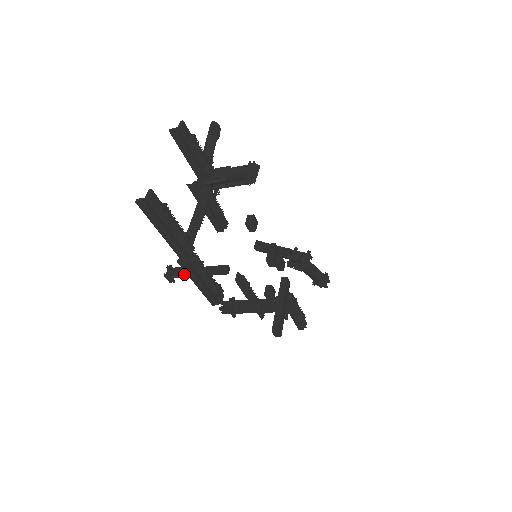
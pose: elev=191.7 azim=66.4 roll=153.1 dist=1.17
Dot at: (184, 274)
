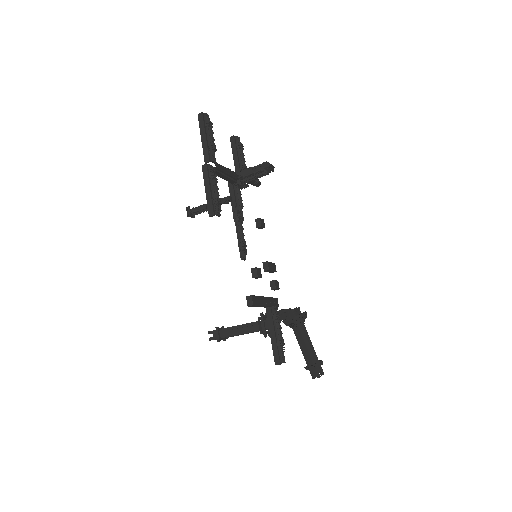
Dot at: (200, 205)
